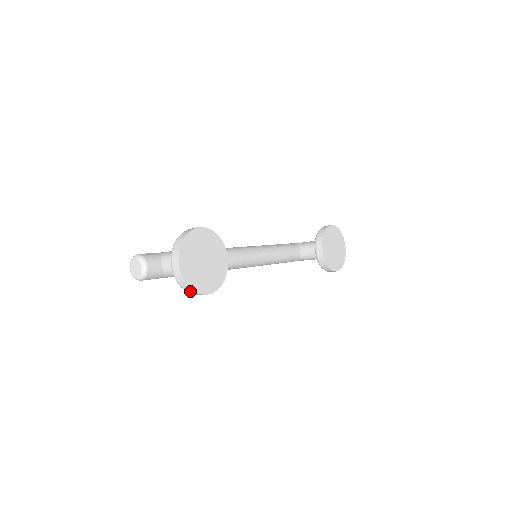
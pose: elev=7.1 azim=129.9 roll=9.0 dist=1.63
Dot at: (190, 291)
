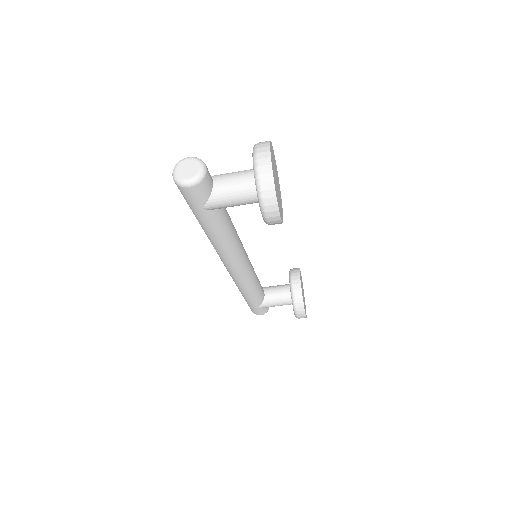
Dot at: (270, 200)
